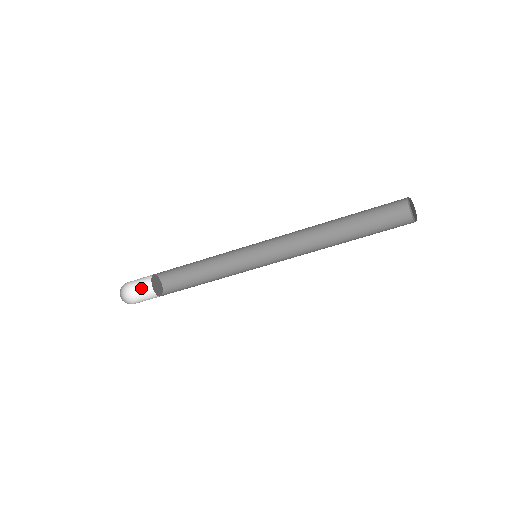
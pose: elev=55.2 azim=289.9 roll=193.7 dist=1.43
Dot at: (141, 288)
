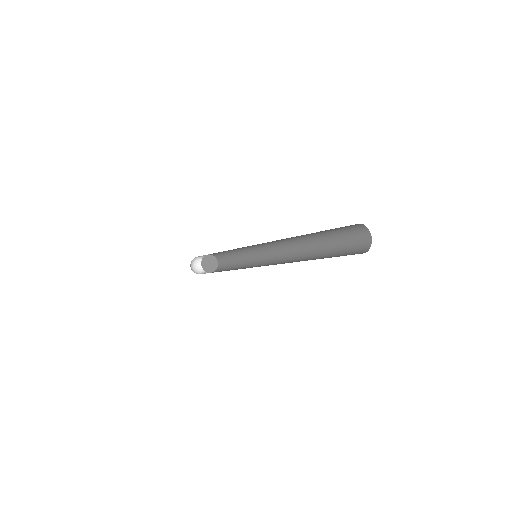
Dot at: (203, 256)
